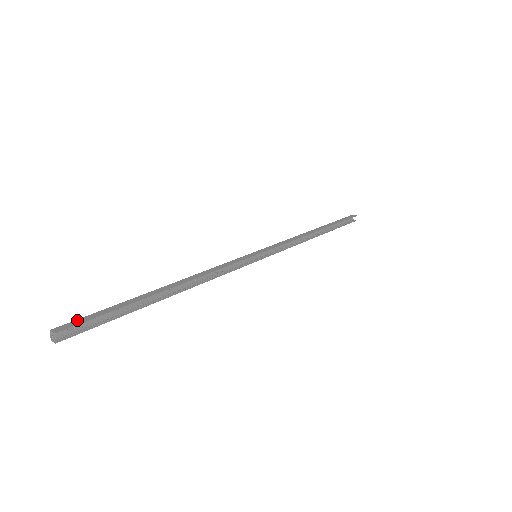
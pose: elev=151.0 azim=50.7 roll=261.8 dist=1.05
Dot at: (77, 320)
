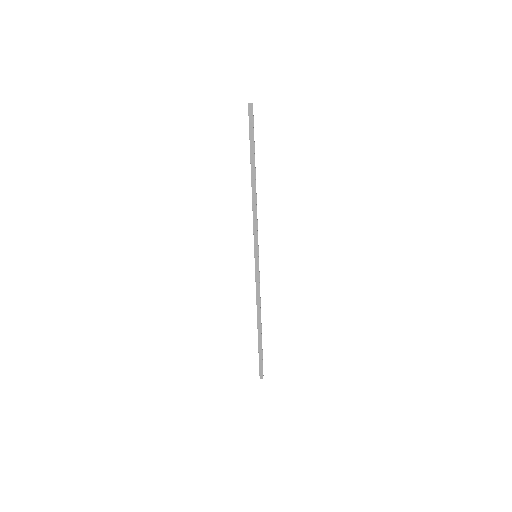
Dot at: (250, 118)
